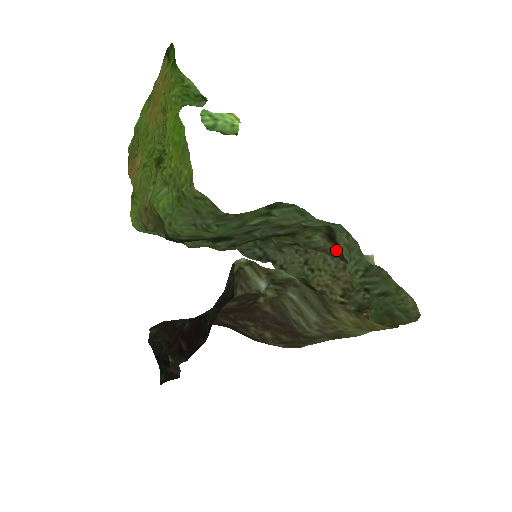
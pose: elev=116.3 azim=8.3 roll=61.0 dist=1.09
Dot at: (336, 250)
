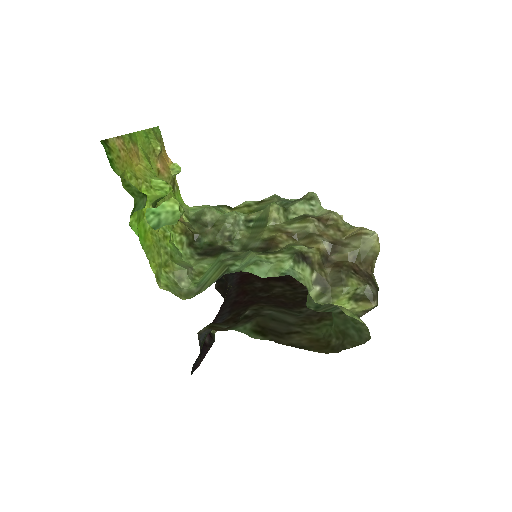
Dot at: (319, 254)
